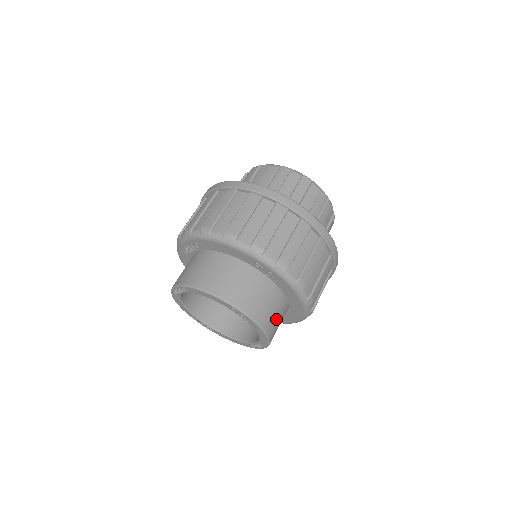
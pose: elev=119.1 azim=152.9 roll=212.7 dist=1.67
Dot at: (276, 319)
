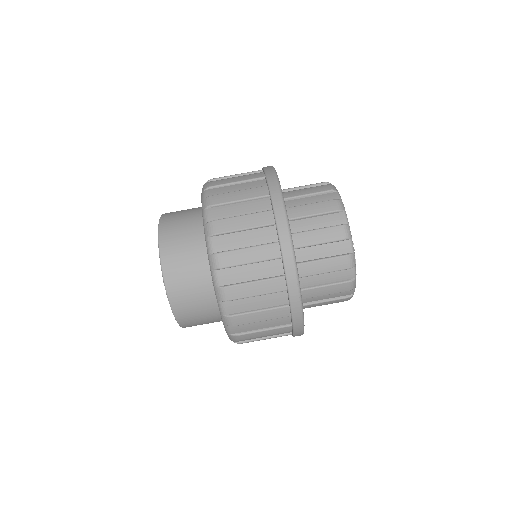
Dot at: (199, 319)
